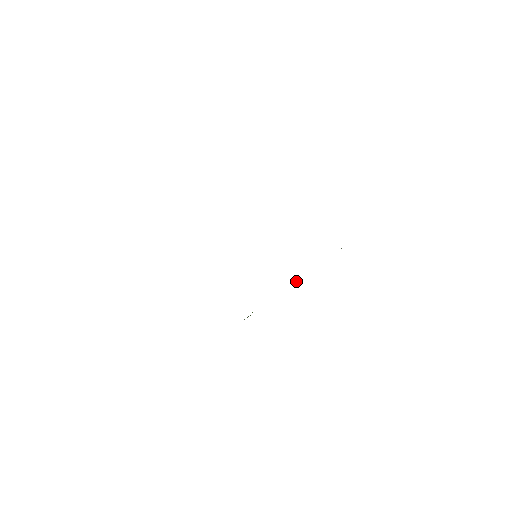
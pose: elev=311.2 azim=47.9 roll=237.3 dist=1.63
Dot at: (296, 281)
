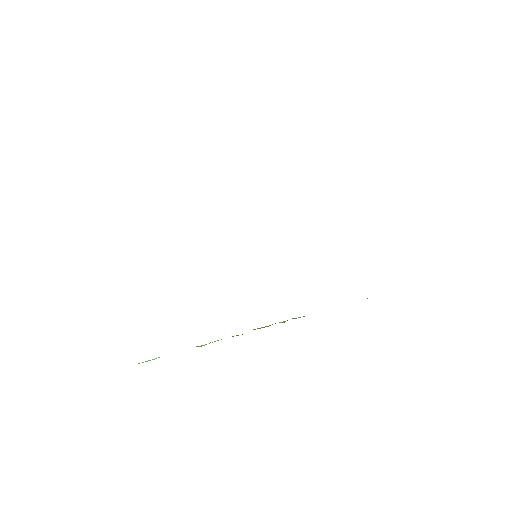
Dot at: occluded
